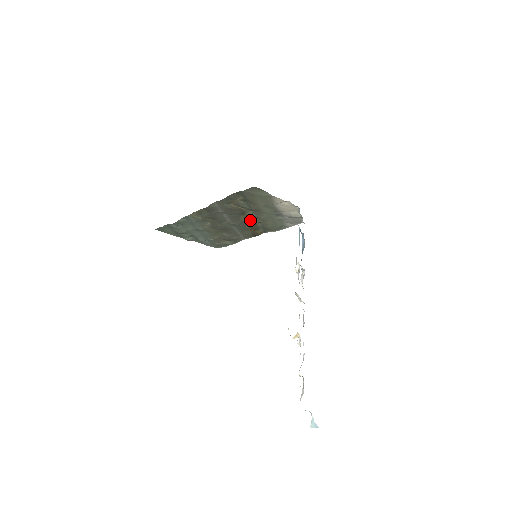
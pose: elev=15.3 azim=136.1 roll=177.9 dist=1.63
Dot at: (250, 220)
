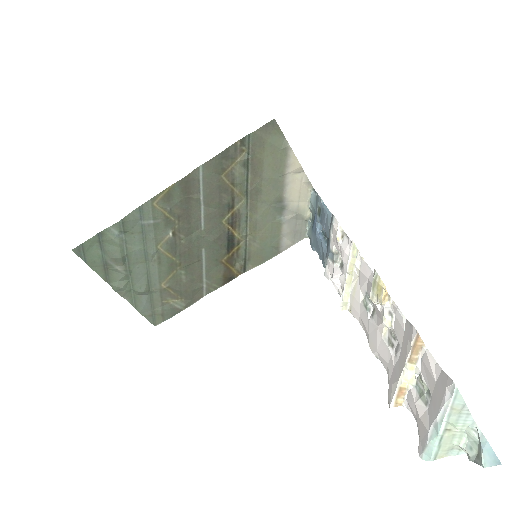
Dot at: (233, 230)
